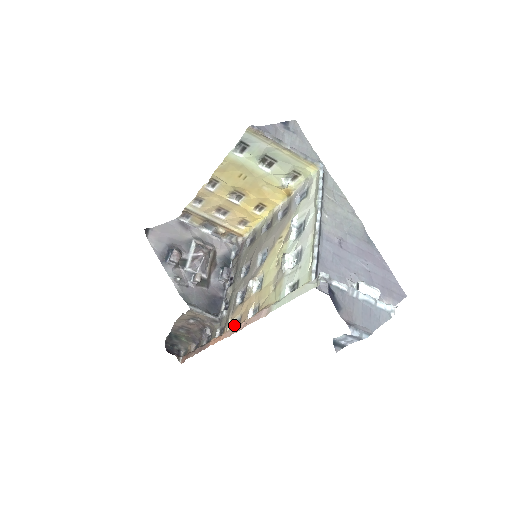
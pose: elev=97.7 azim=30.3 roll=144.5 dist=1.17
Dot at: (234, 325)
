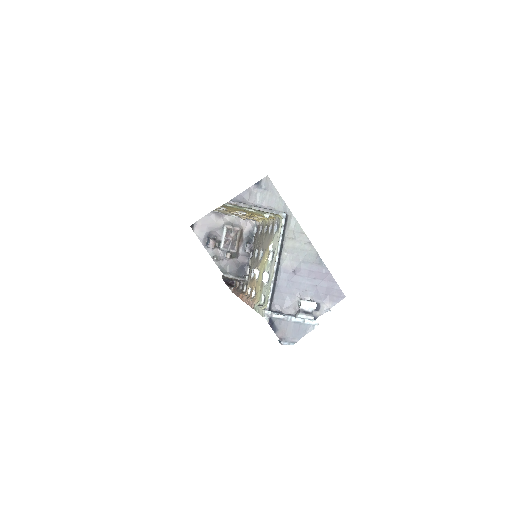
Dot at: (249, 292)
